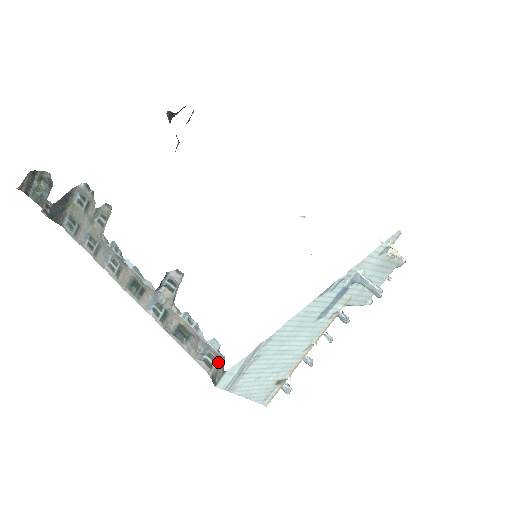
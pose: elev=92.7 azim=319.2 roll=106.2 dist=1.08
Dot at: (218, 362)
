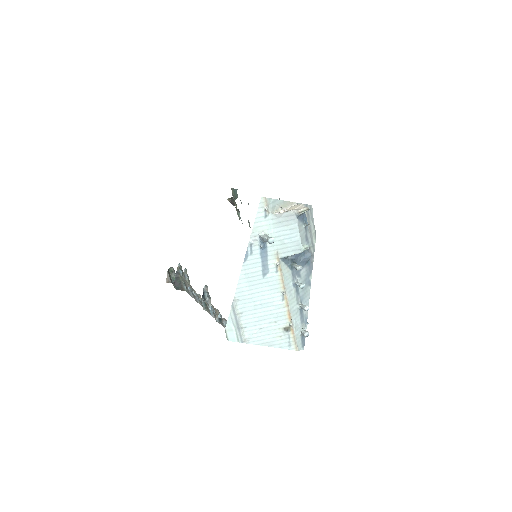
Dot at: occluded
